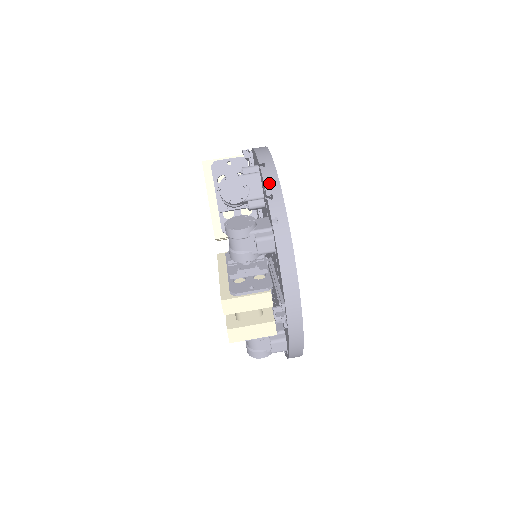
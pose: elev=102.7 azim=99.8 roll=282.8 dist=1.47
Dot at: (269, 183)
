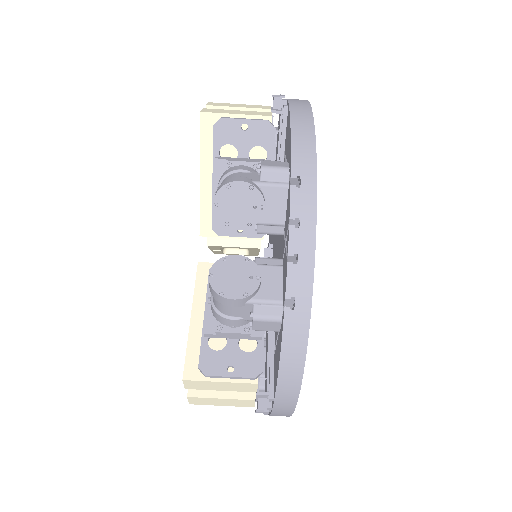
Dot at: (298, 229)
